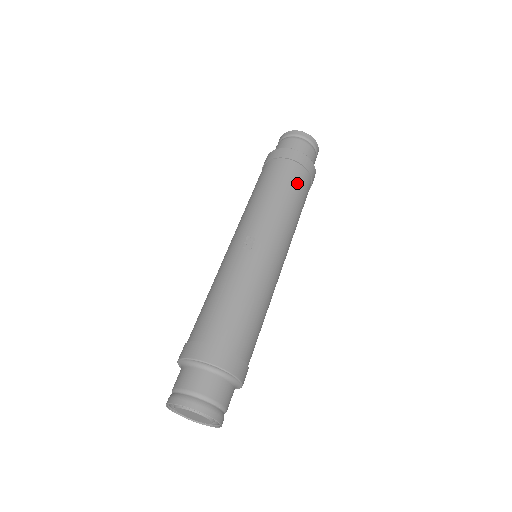
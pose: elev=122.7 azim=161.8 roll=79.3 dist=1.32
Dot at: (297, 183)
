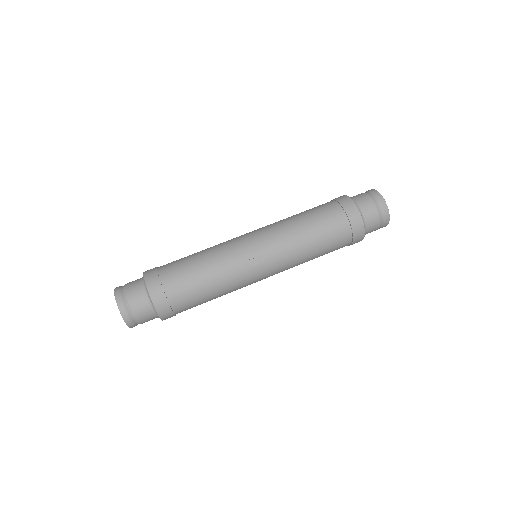
Dot at: (333, 248)
